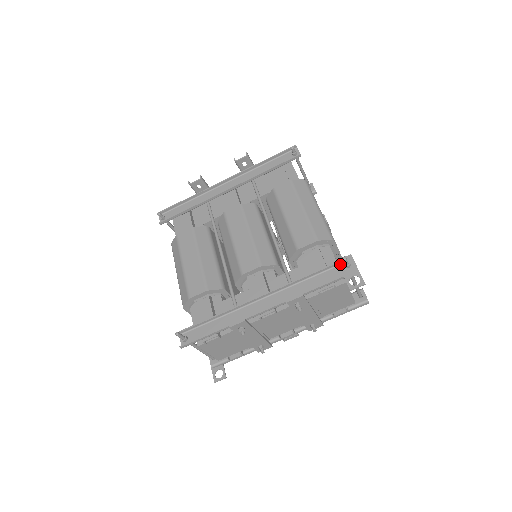
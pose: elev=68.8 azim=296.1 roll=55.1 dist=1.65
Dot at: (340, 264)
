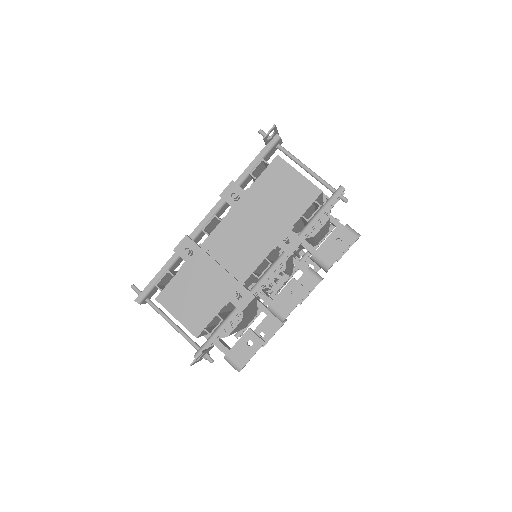
Dot at: occluded
